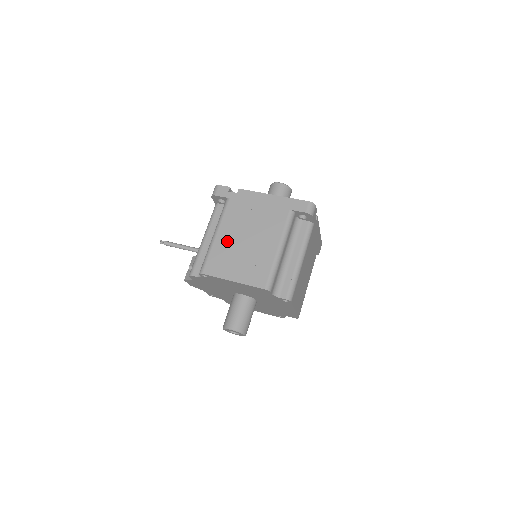
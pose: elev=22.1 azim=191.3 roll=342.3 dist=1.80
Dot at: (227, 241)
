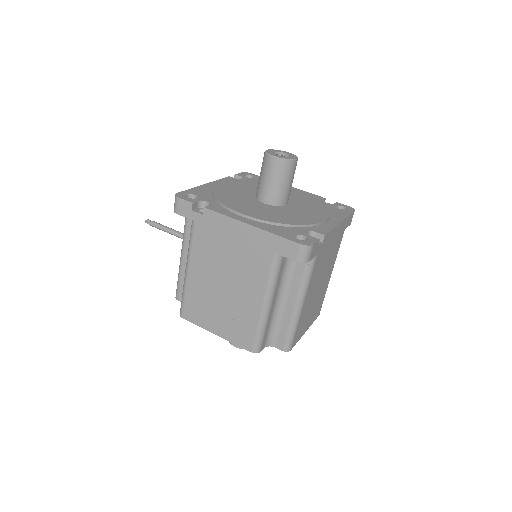
Dot at: (201, 283)
